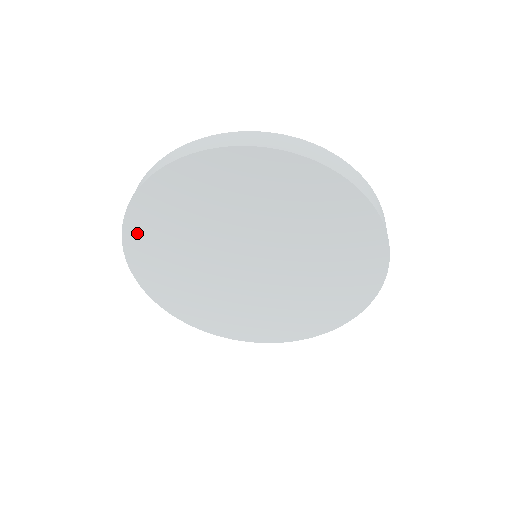
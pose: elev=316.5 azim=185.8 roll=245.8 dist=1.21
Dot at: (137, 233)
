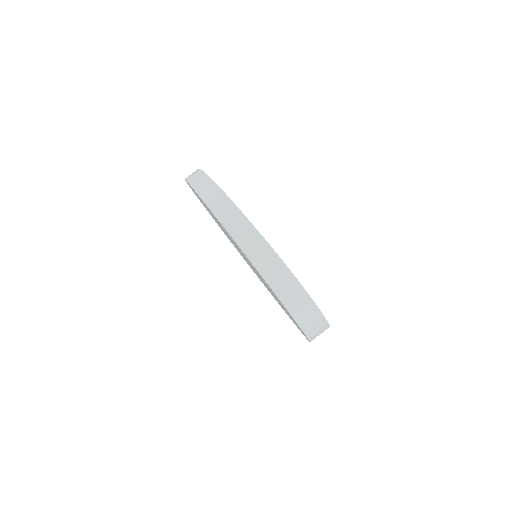
Dot at: occluded
